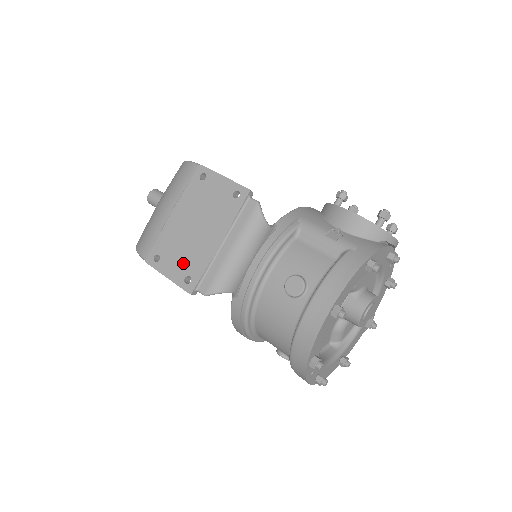
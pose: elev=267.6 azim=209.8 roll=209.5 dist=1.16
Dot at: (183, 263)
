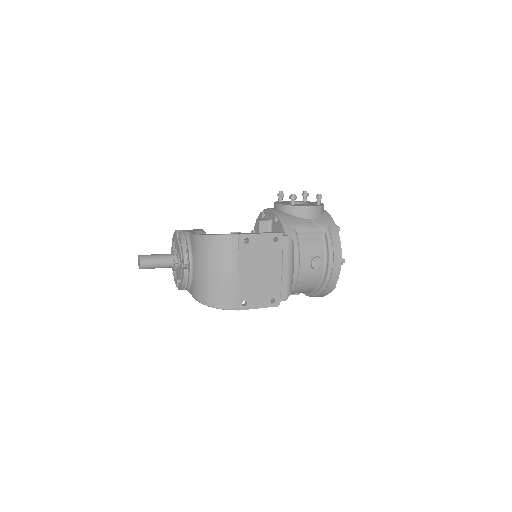
Dot at: (265, 295)
